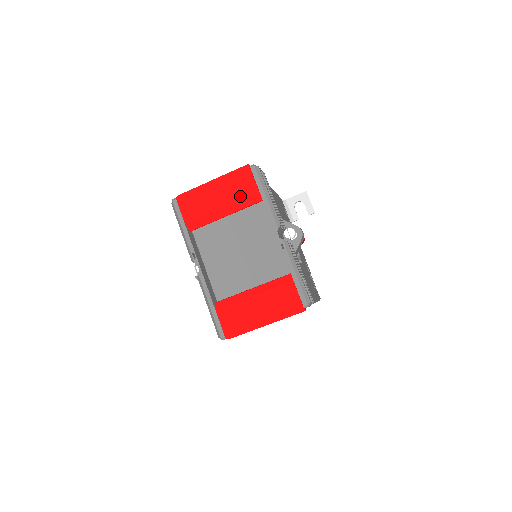
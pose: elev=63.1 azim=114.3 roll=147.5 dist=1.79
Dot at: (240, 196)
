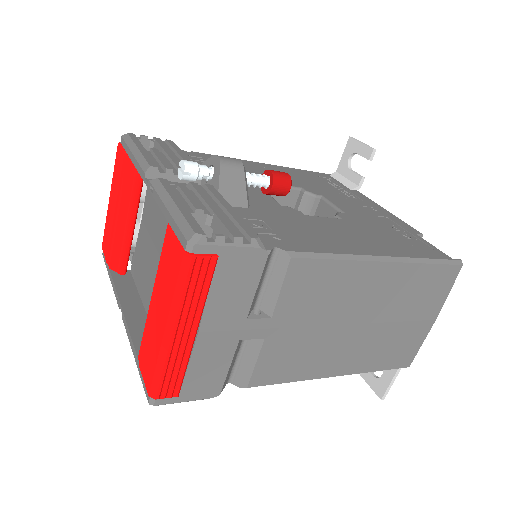
Dot at: (122, 183)
